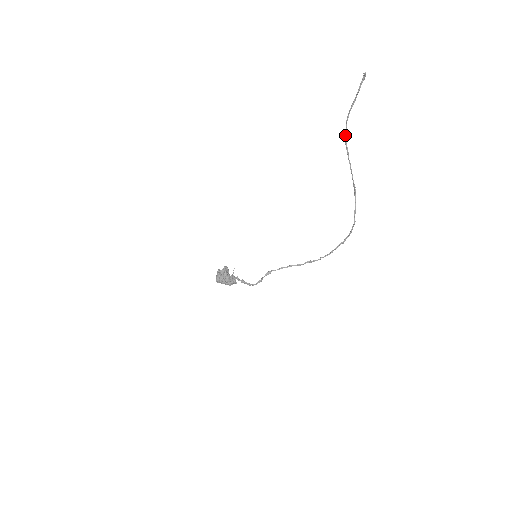
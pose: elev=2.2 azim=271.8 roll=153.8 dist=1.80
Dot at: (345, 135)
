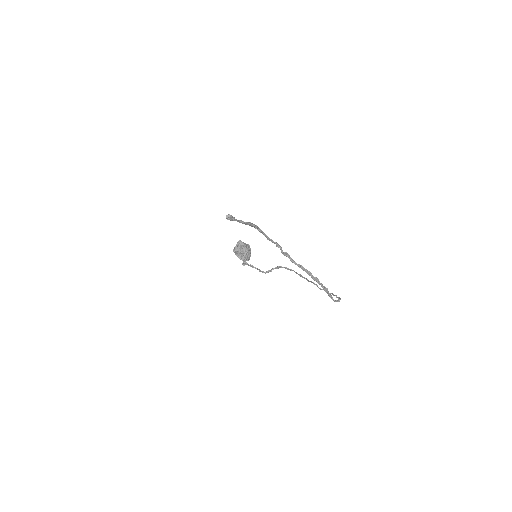
Dot at: (270, 240)
